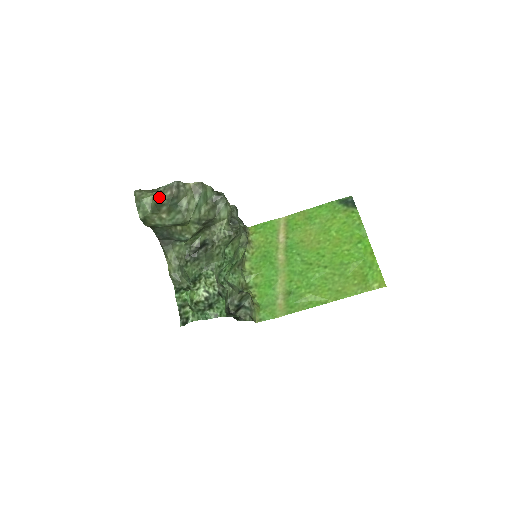
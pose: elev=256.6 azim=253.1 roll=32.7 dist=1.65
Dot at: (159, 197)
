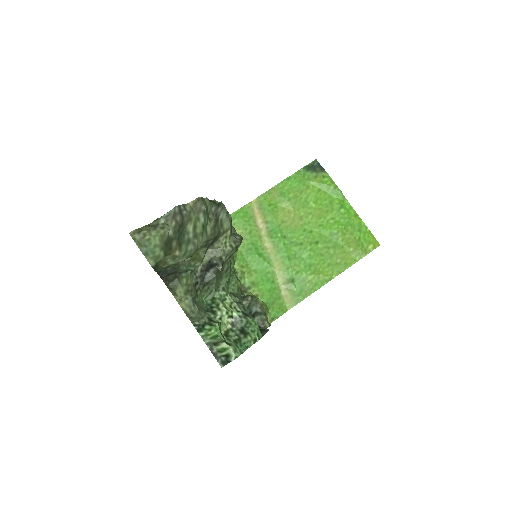
Dot at: (166, 233)
